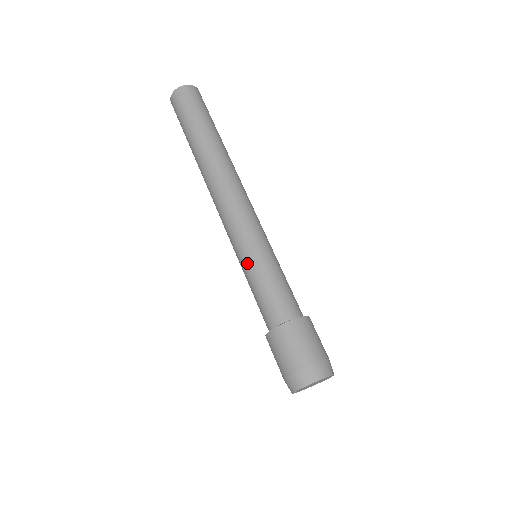
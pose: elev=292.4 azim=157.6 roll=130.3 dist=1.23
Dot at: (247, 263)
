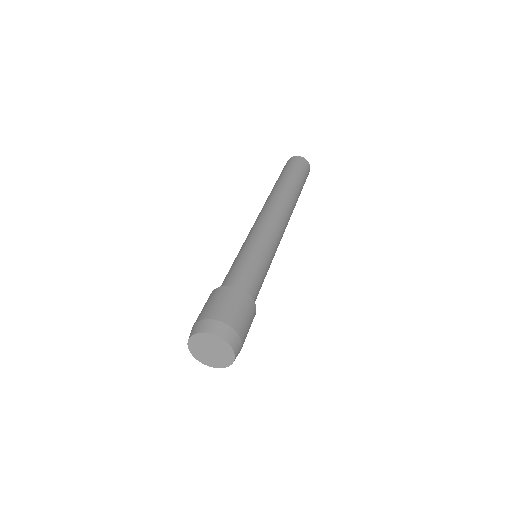
Dot at: occluded
